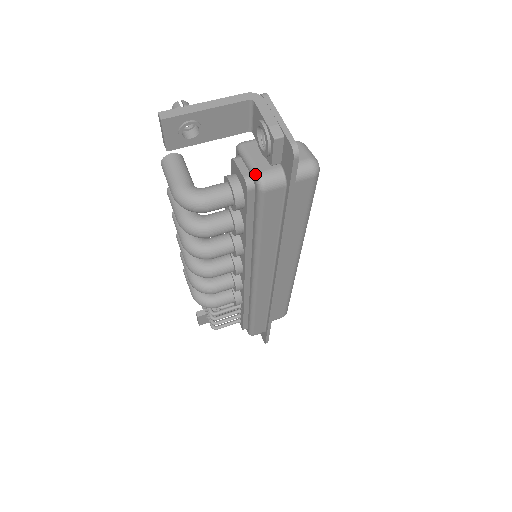
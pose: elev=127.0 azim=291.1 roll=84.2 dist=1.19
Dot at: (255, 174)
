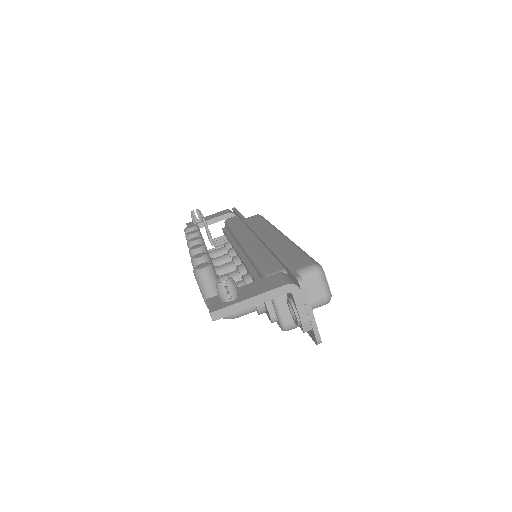
Dot at: (281, 324)
